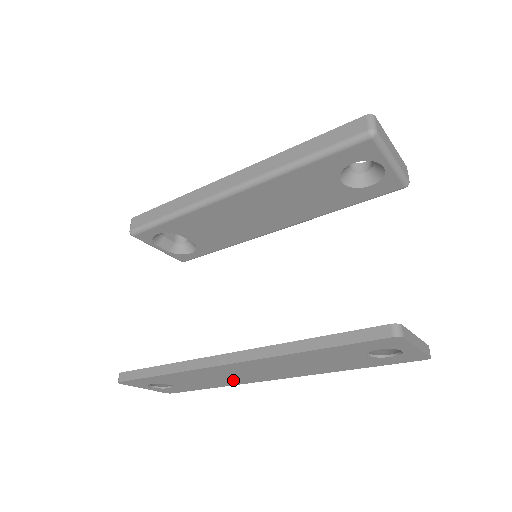
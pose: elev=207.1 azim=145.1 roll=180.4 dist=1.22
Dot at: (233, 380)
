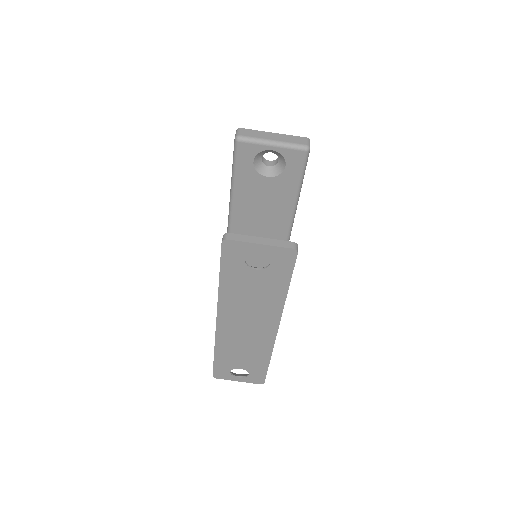
Dot at: (258, 345)
